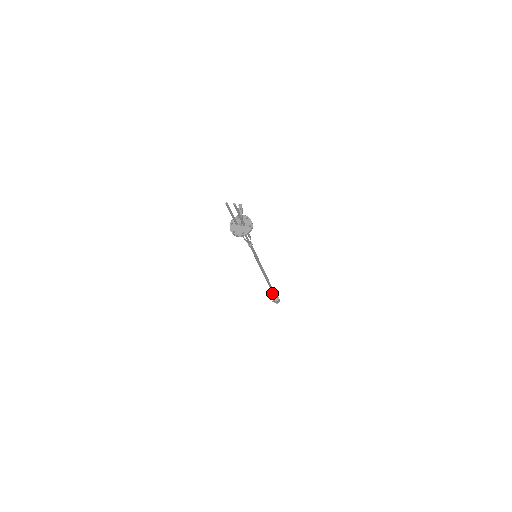
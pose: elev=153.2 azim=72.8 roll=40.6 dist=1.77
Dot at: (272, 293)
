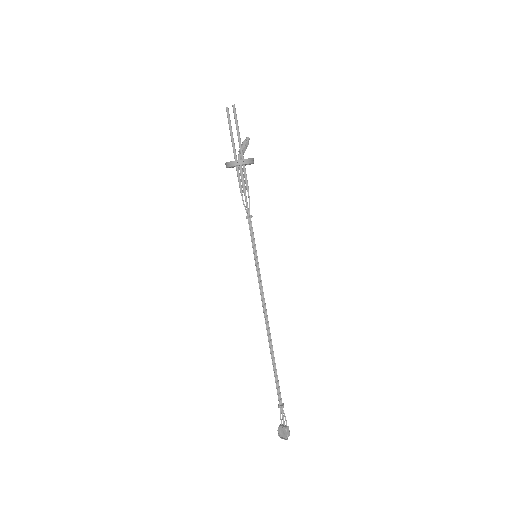
Dot at: occluded
